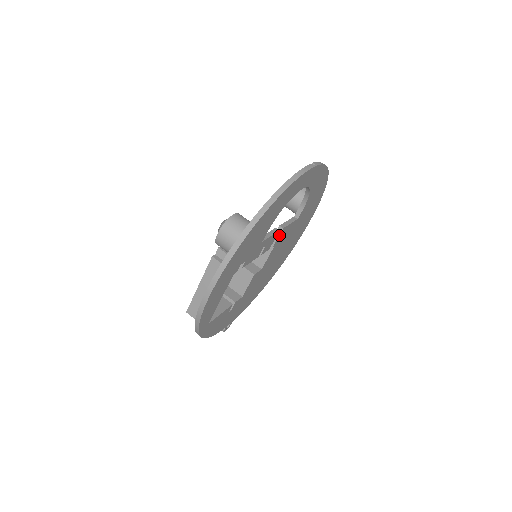
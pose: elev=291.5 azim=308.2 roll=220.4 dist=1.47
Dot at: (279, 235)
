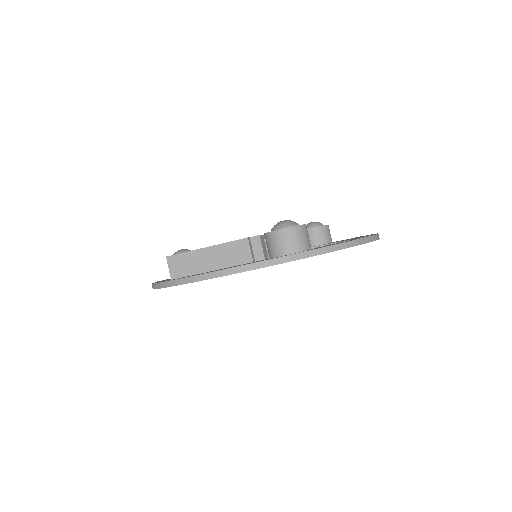
Dot at: occluded
